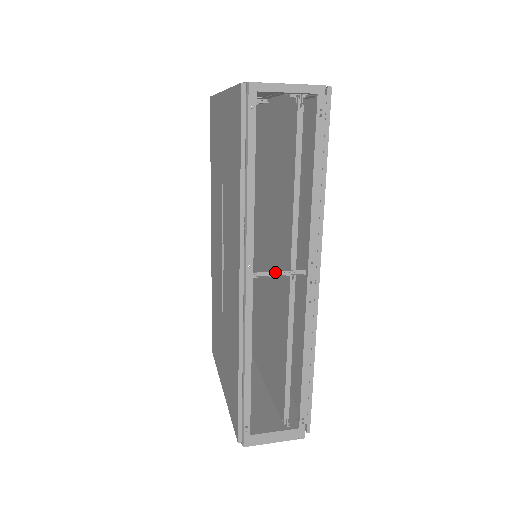
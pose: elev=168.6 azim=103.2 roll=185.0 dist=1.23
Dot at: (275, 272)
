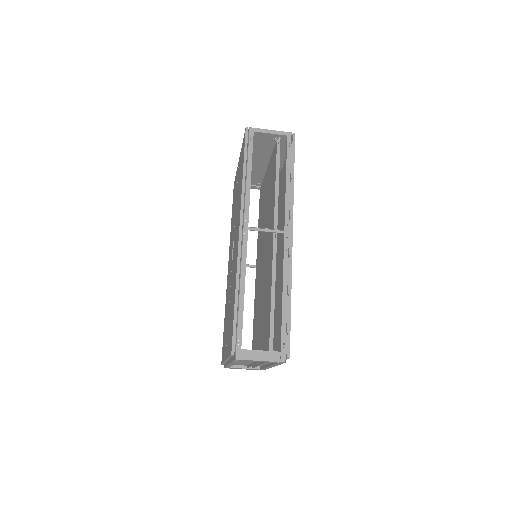
Dot at: (263, 229)
